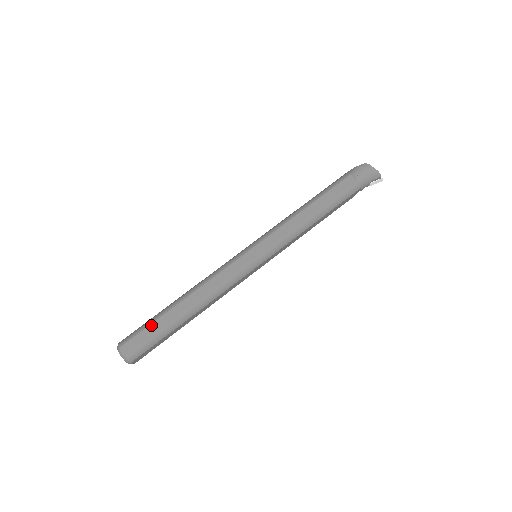
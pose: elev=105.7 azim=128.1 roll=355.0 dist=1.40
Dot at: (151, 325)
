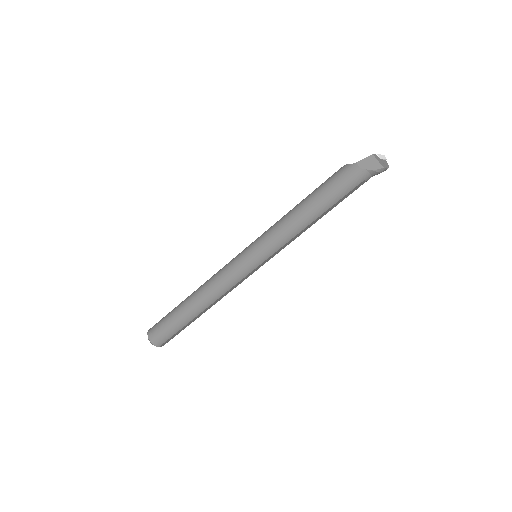
Dot at: (180, 330)
